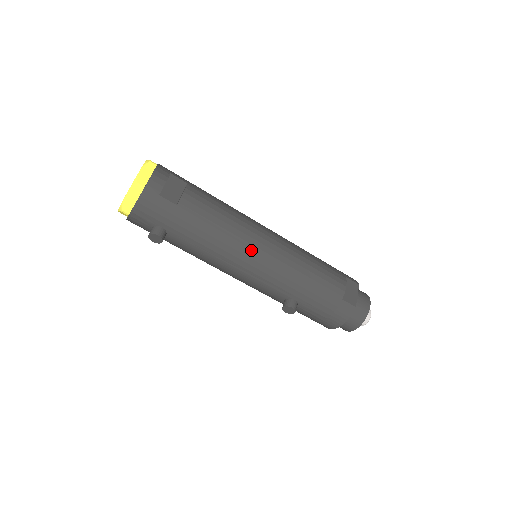
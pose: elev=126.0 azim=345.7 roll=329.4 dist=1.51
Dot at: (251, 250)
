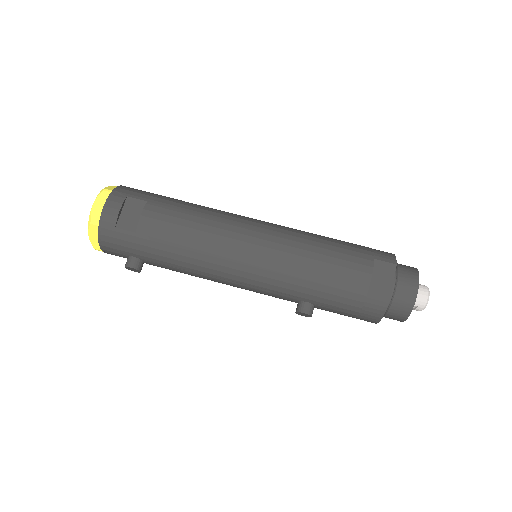
Dot at: (232, 260)
